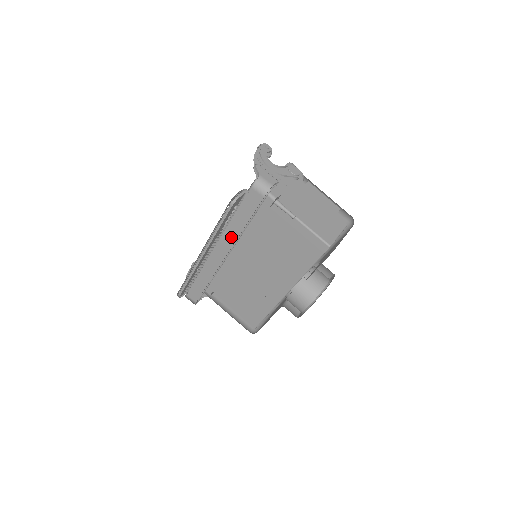
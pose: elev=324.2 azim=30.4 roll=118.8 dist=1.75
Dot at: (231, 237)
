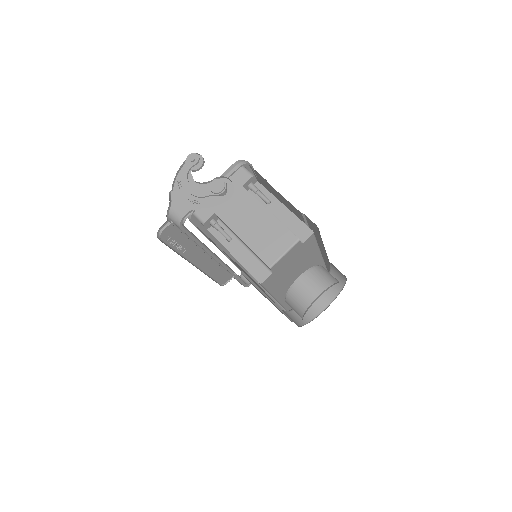
Dot at: occluded
